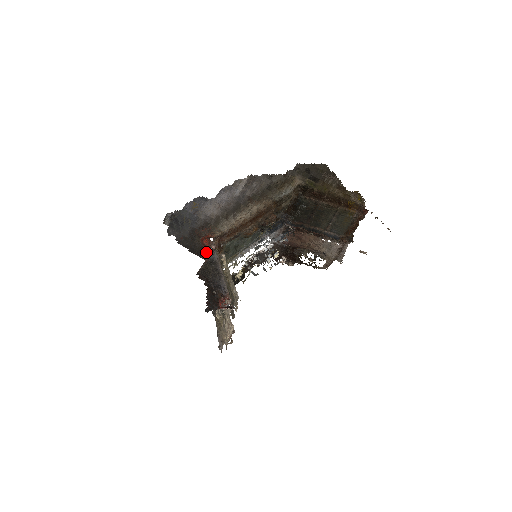
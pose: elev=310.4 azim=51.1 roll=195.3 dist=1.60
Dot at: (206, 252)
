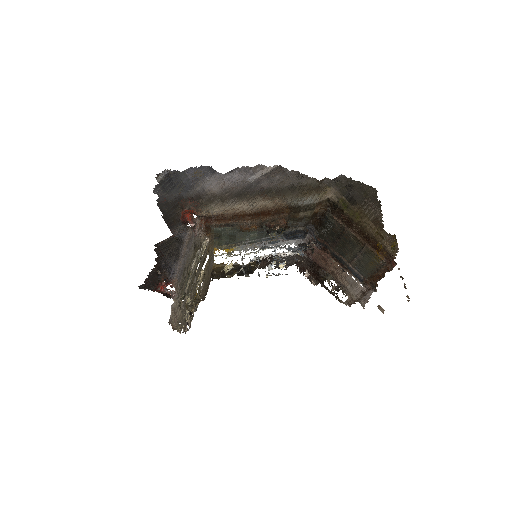
Dot at: (179, 227)
